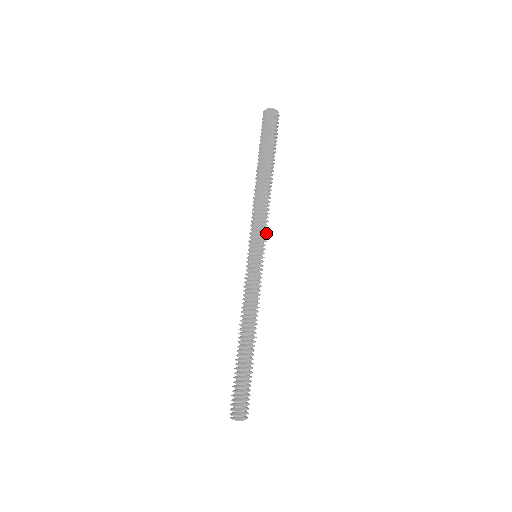
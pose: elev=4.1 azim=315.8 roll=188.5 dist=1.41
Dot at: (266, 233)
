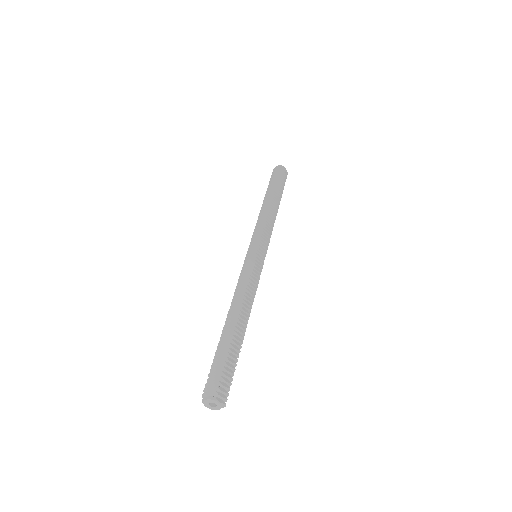
Dot at: (268, 240)
